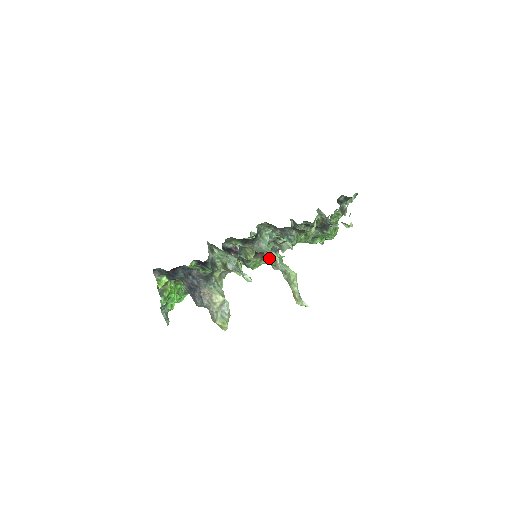
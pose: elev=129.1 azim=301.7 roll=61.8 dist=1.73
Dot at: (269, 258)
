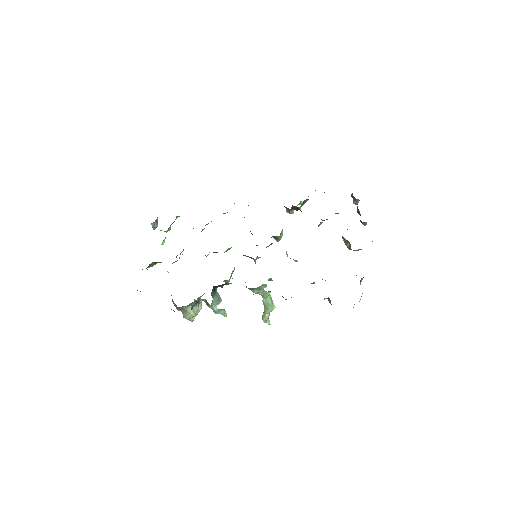
Dot at: (275, 239)
